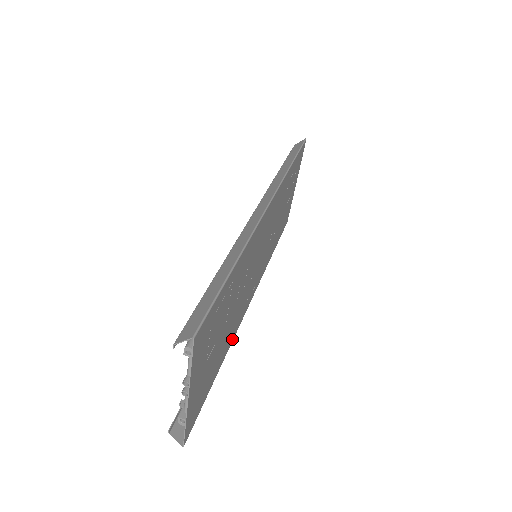
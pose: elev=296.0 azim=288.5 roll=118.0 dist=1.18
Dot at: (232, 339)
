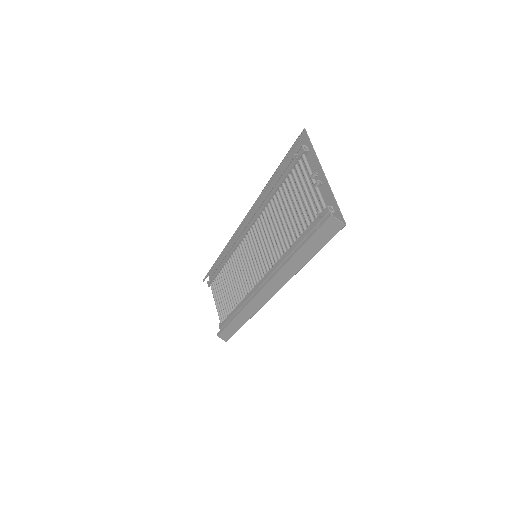
Dot at: (292, 273)
